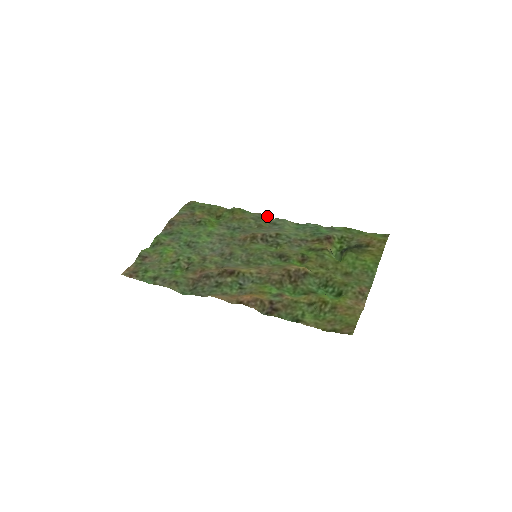
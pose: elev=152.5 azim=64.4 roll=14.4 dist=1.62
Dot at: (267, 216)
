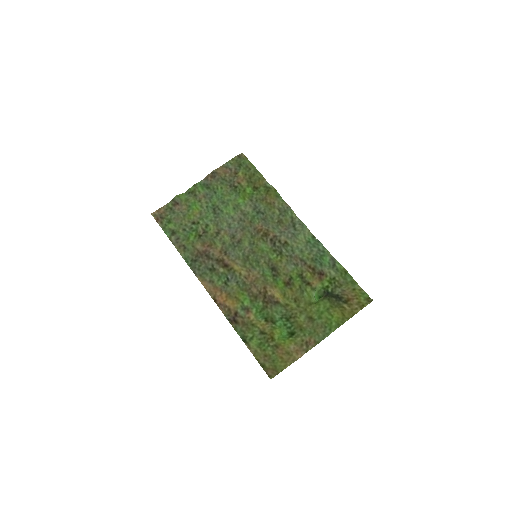
Dot at: occluded
